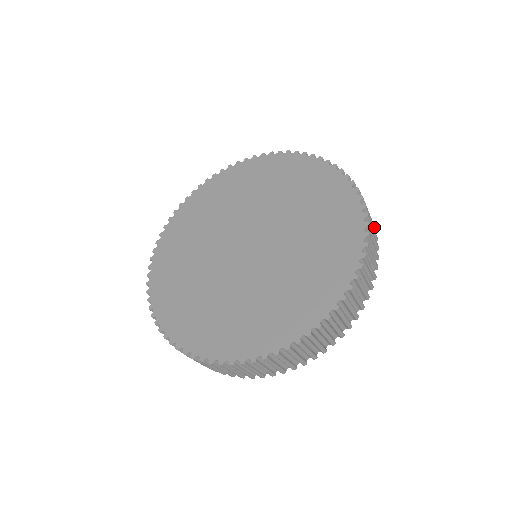
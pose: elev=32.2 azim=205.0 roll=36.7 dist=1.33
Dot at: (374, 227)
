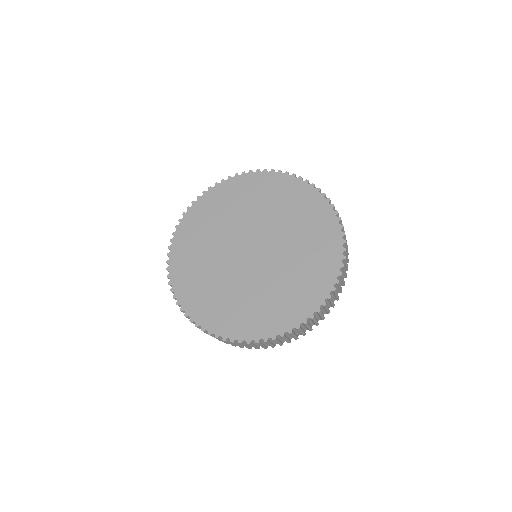
Dot at: (322, 319)
